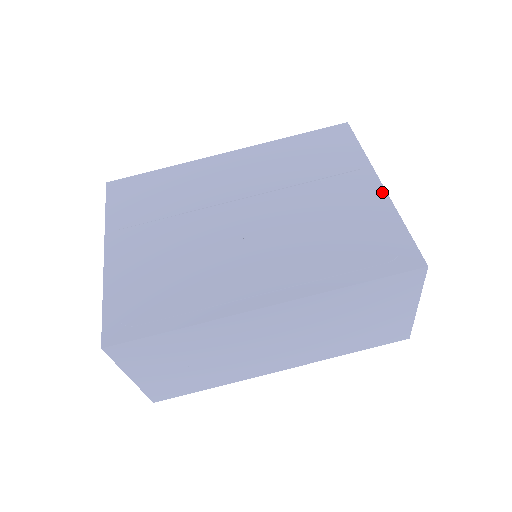
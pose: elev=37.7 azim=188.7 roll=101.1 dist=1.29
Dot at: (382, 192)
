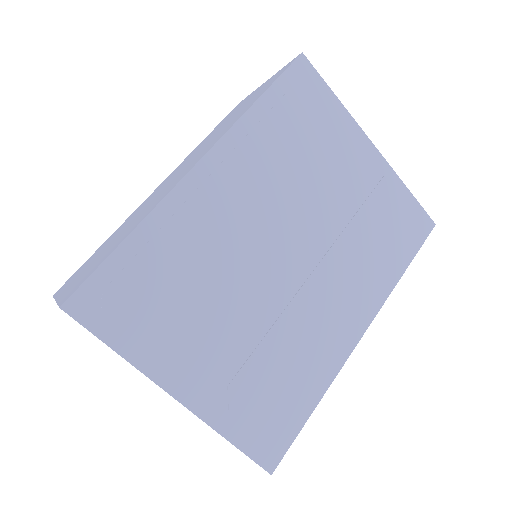
Dot at: (380, 158)
